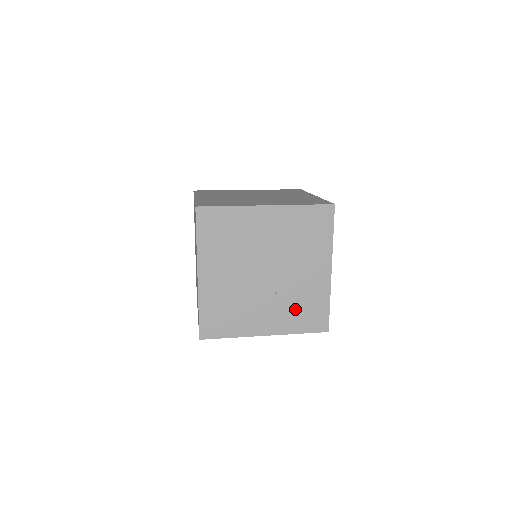
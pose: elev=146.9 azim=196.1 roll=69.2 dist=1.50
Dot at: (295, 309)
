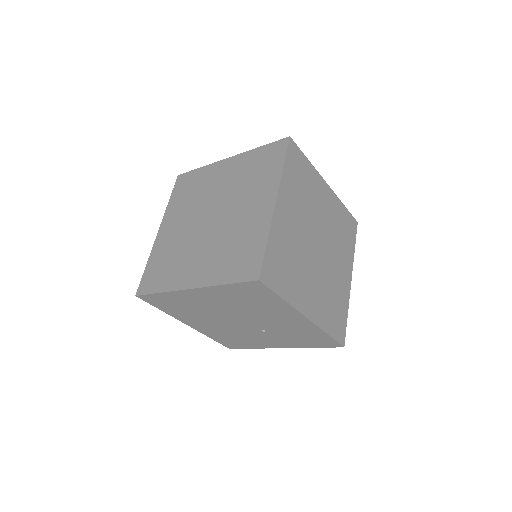
Dot at: (293, 337)
